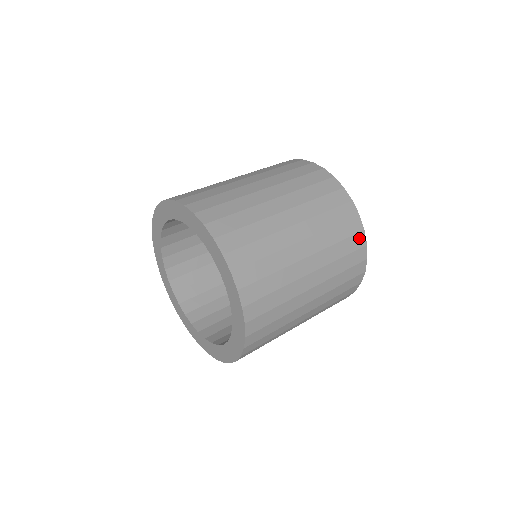
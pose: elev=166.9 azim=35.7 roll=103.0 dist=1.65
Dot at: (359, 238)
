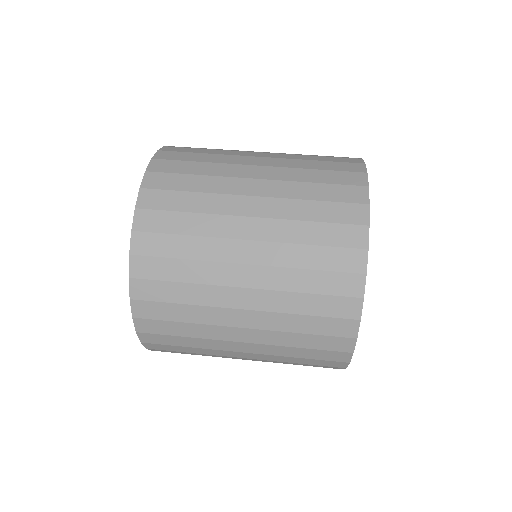
Dot at: (355, 233)
